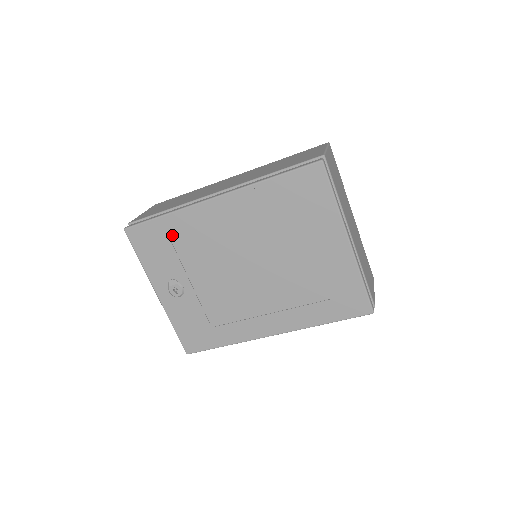
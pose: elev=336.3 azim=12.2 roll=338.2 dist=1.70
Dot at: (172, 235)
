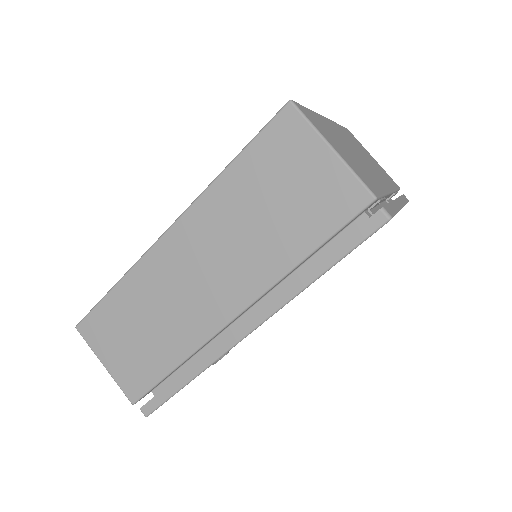
Dot at: occluded
